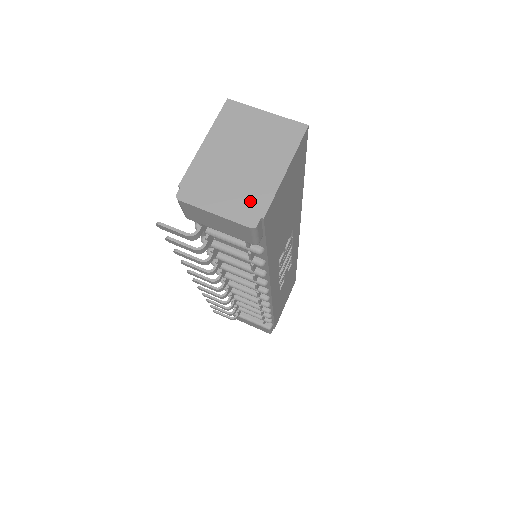
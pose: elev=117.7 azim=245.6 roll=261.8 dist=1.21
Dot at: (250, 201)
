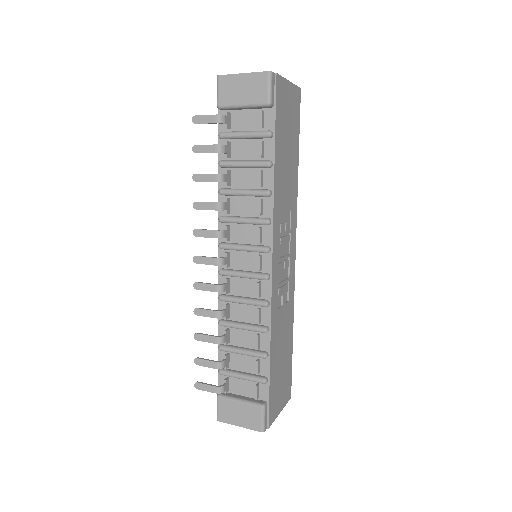
Dot at: occluded
